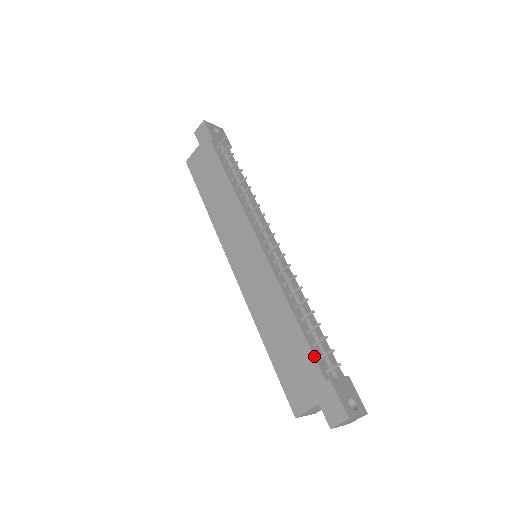
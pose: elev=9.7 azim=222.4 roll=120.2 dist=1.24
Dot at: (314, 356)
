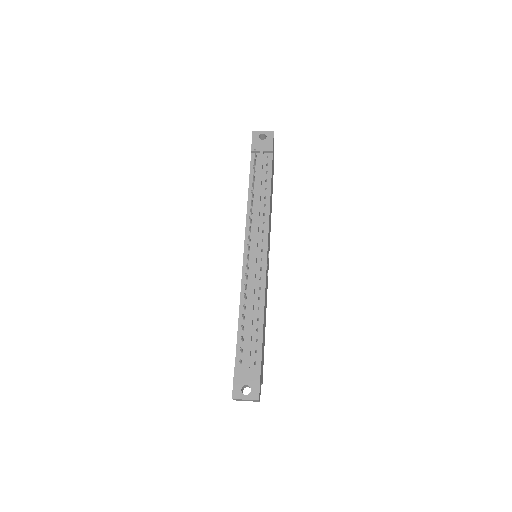
Dot at: (236, 348)
